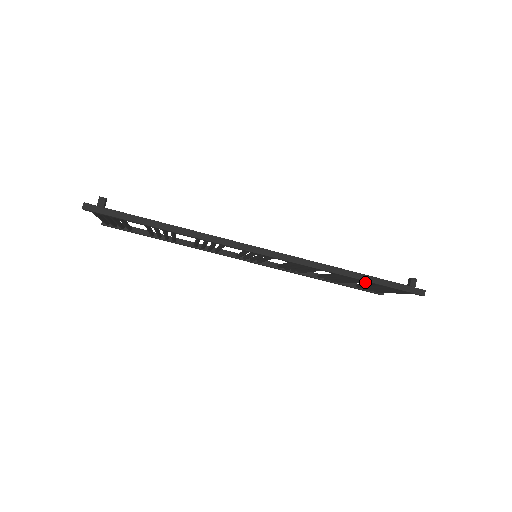
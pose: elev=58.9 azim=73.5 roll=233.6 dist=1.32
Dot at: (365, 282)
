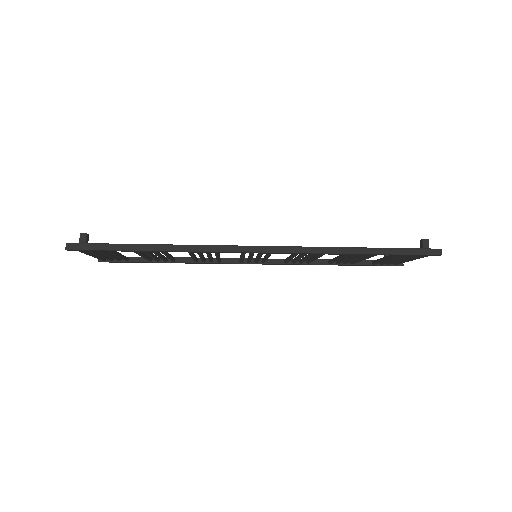
Dot at: occluded
